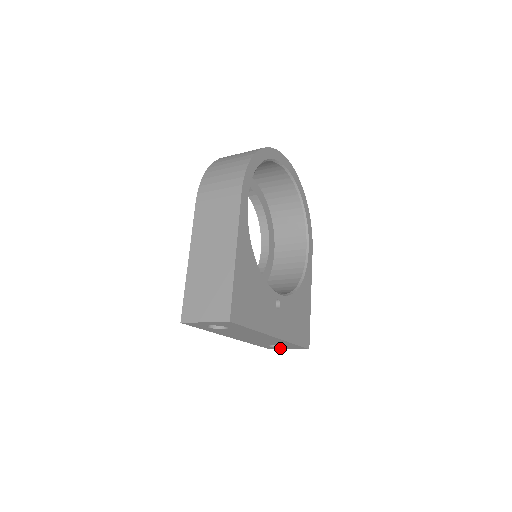
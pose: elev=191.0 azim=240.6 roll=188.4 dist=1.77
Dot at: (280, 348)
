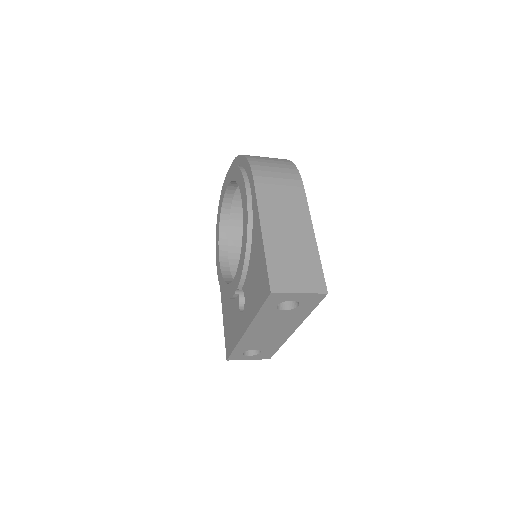
Dot at: (243, 358)
